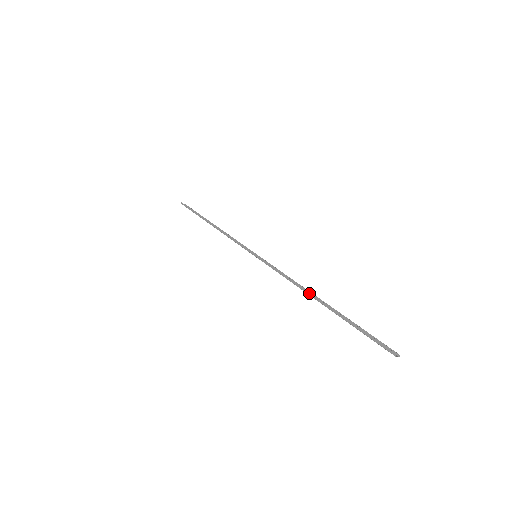
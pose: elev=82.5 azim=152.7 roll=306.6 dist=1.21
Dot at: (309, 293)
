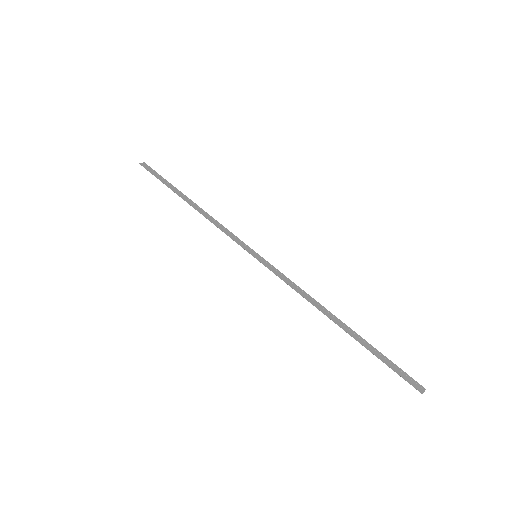
Dot at: (326, 315)
